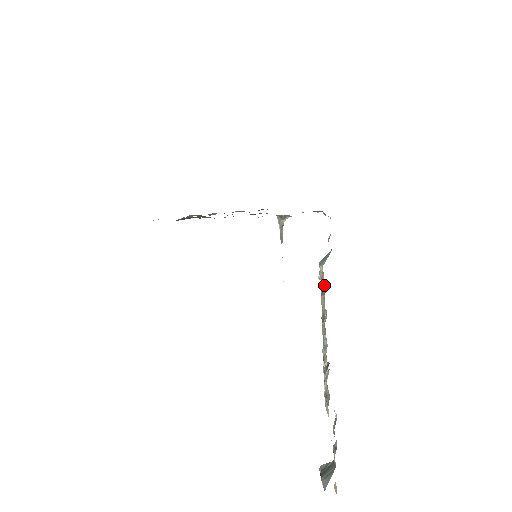
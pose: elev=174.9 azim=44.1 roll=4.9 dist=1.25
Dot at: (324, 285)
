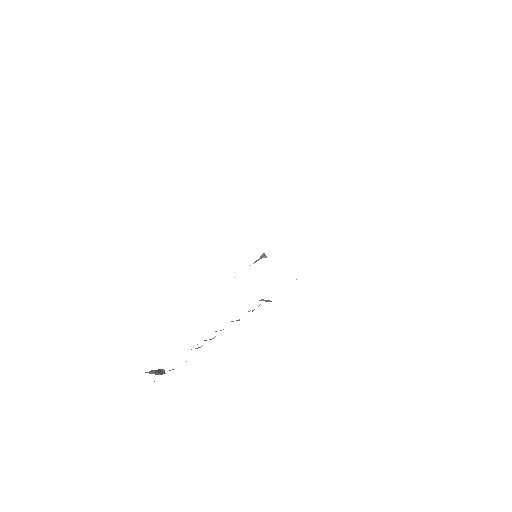
Dot at: occluded
